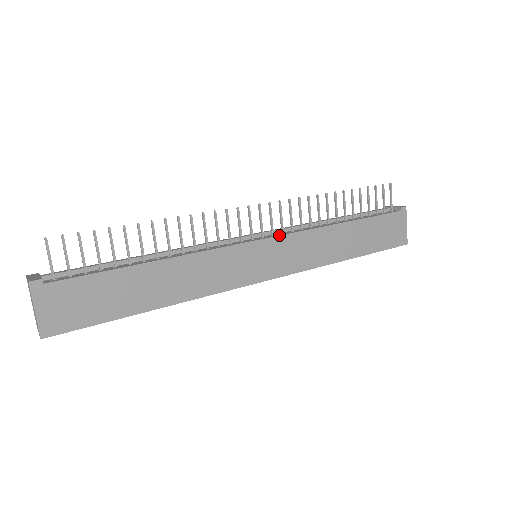
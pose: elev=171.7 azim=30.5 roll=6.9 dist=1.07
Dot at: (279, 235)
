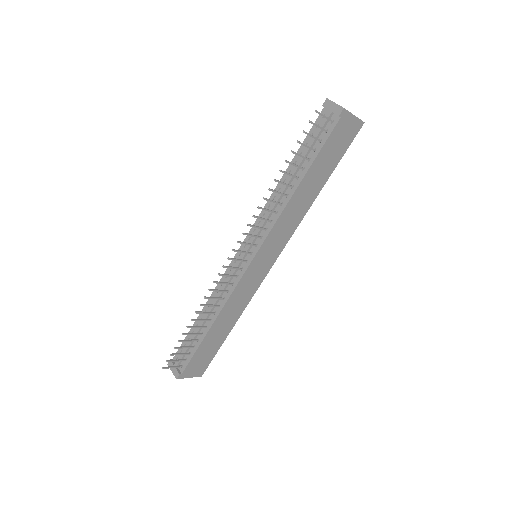
Dot at: (260, 246)
